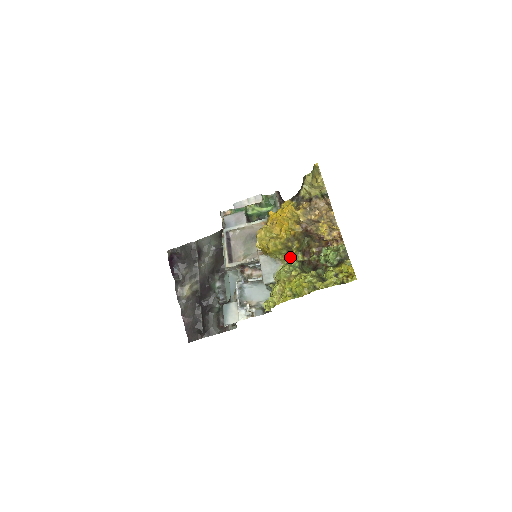
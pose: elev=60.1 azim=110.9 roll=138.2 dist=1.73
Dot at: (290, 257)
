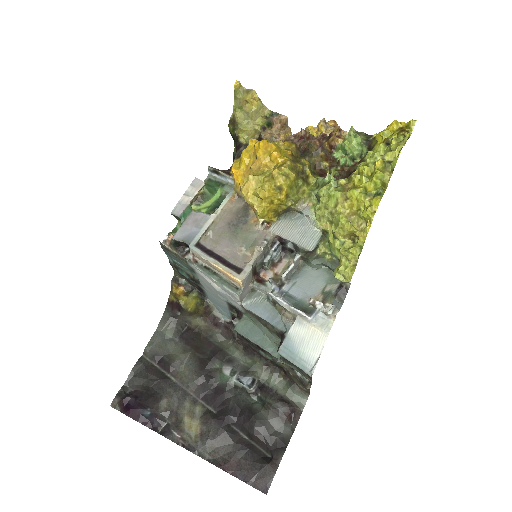
Dot at: (311, 187)
